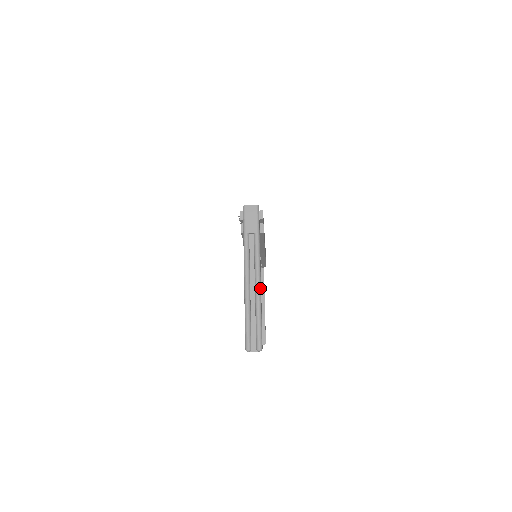
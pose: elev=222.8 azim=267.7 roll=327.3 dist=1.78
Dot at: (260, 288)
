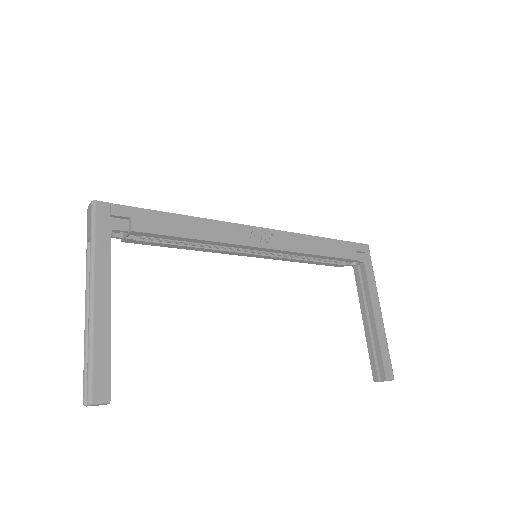
Dot at: (92, 312)
